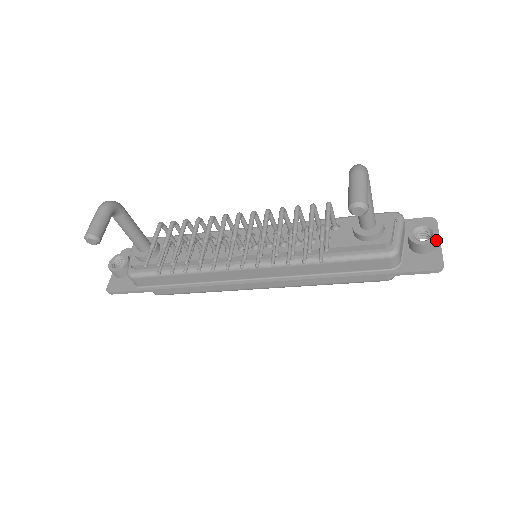
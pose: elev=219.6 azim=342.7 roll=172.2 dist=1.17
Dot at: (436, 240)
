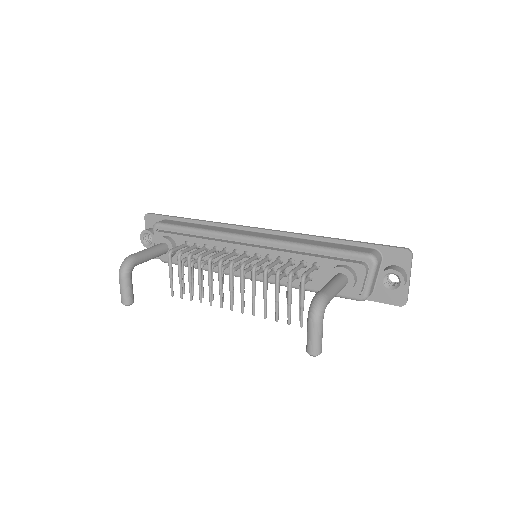
Dot at: (402, 288)
